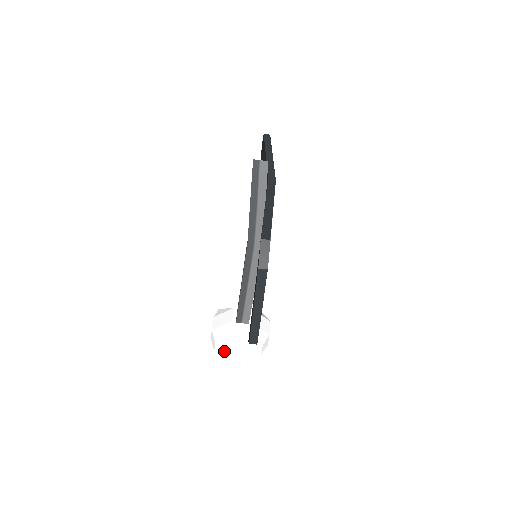
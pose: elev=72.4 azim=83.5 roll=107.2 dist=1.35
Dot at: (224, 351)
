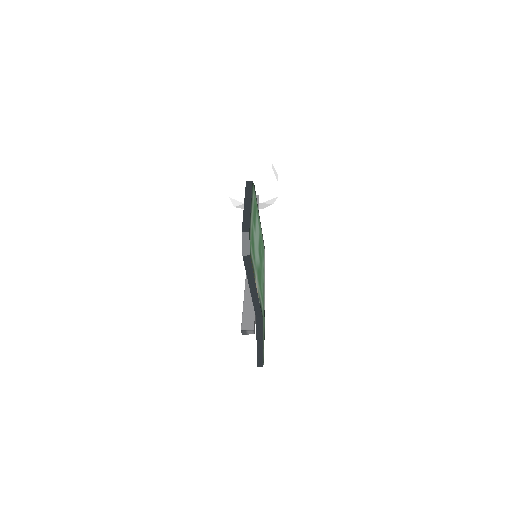
Dot at: occluded
